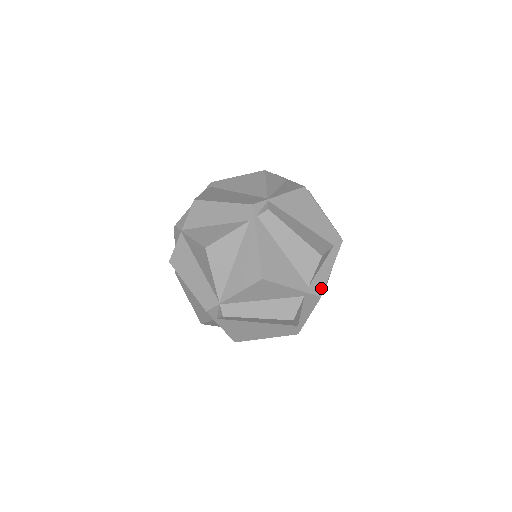
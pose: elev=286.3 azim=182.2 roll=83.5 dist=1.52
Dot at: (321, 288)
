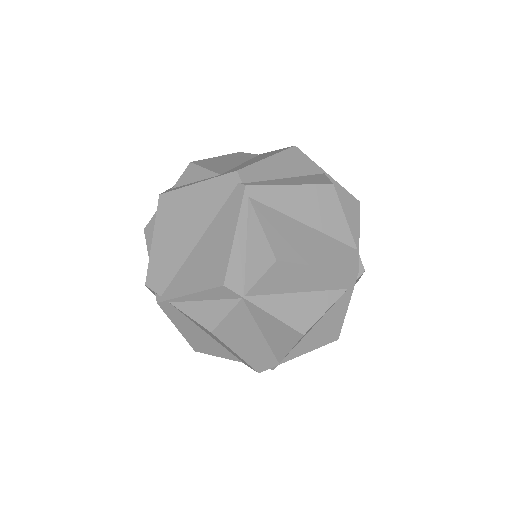
Dot at: occluded
